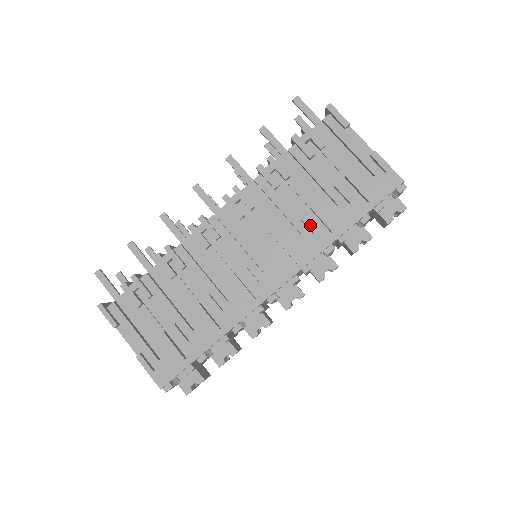
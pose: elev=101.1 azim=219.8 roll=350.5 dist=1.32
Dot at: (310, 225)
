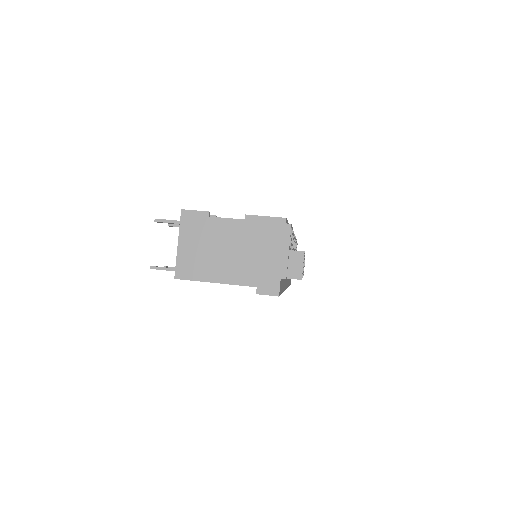
Dot at: occluded
